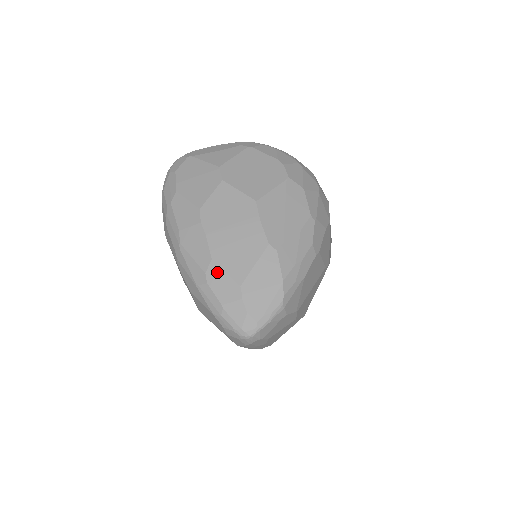
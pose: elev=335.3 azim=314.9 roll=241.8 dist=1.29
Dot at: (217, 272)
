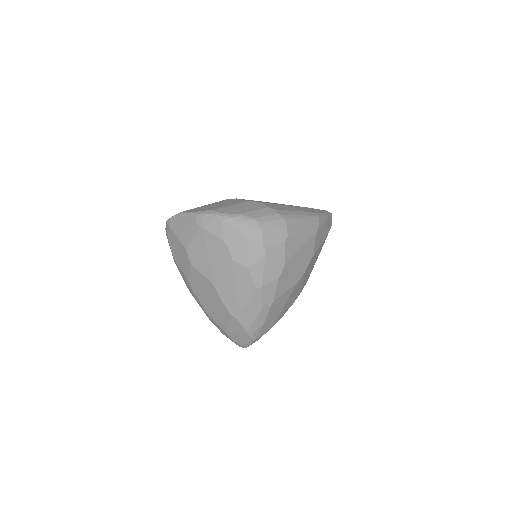
Dot at: (212, 320)
